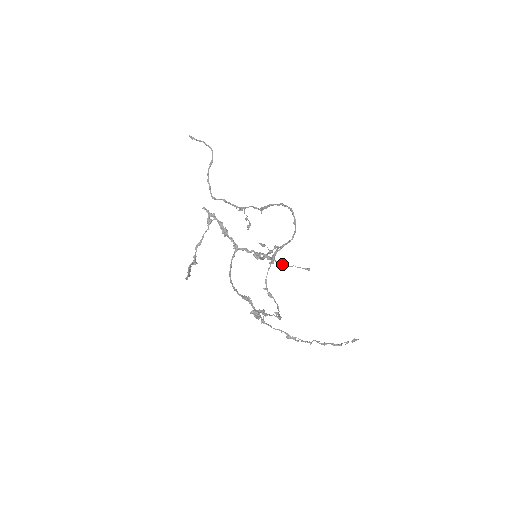
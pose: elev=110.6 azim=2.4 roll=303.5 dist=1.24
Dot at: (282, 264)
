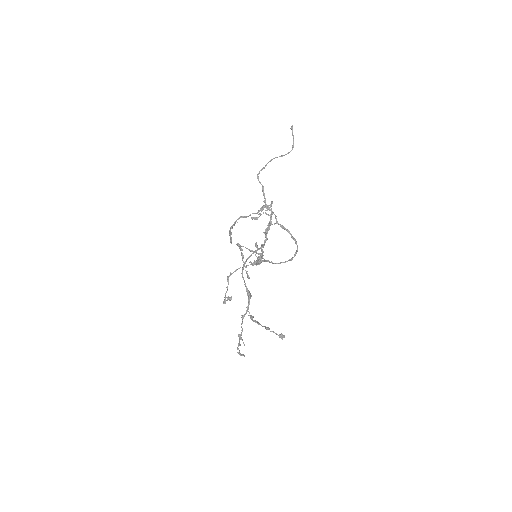
Dot at: occluded
